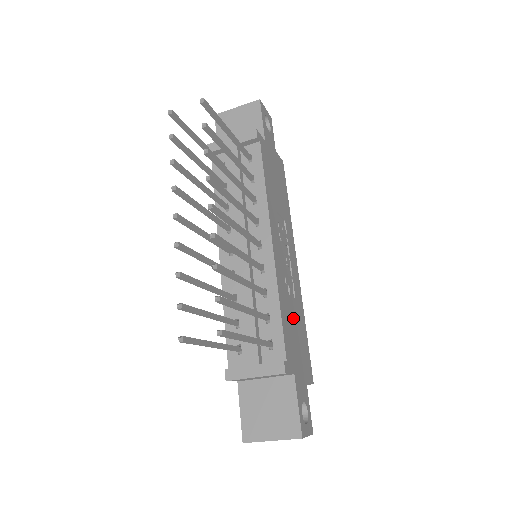
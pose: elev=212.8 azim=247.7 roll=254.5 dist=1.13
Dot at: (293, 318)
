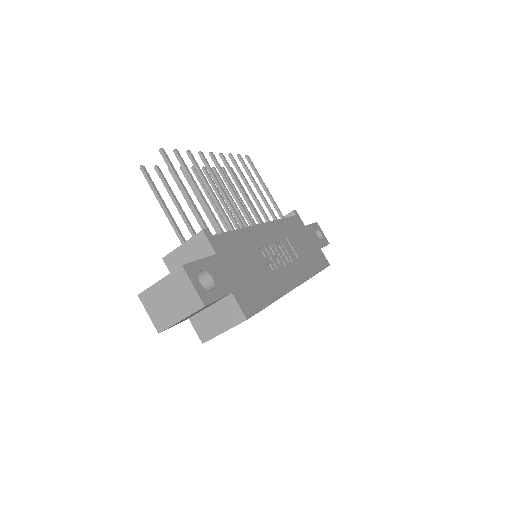
Dot at: (253, 263)
